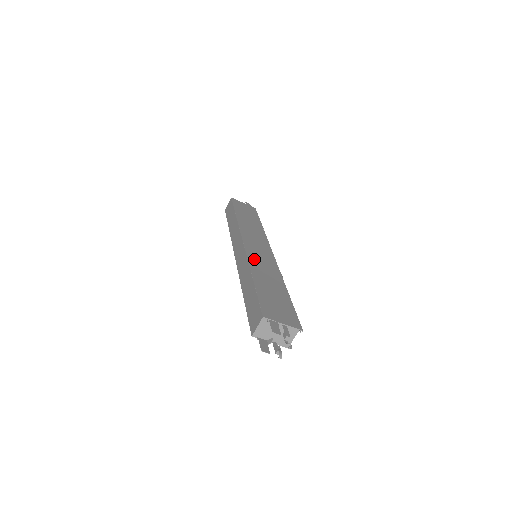
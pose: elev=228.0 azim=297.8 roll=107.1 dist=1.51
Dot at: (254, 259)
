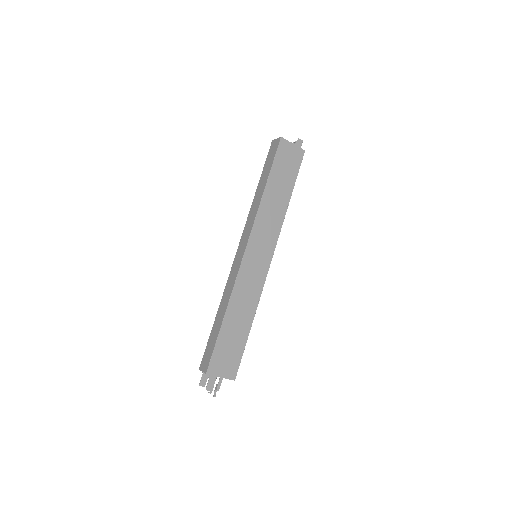
Dot at: (242, 282)
